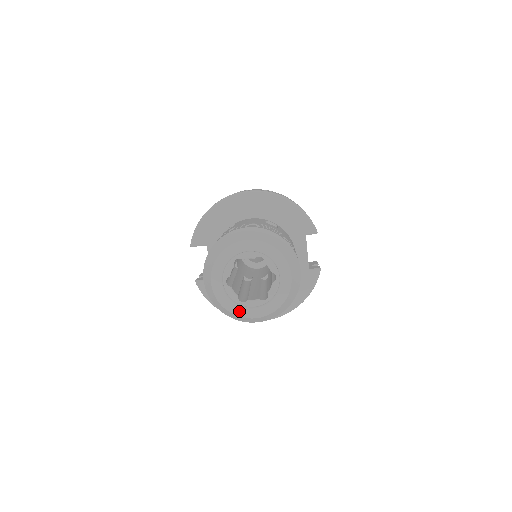
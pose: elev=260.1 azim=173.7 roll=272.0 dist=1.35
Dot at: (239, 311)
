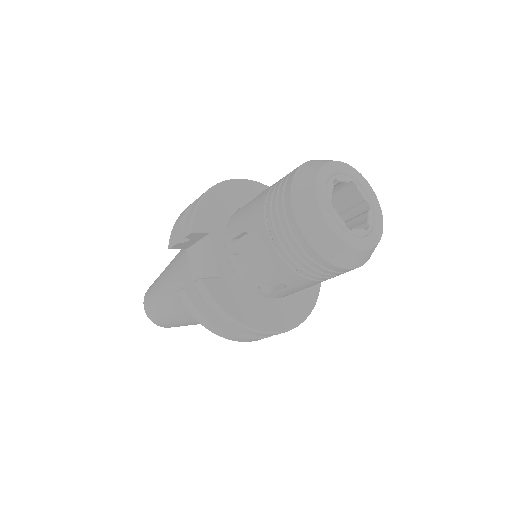
Dot at: (349, 240)
